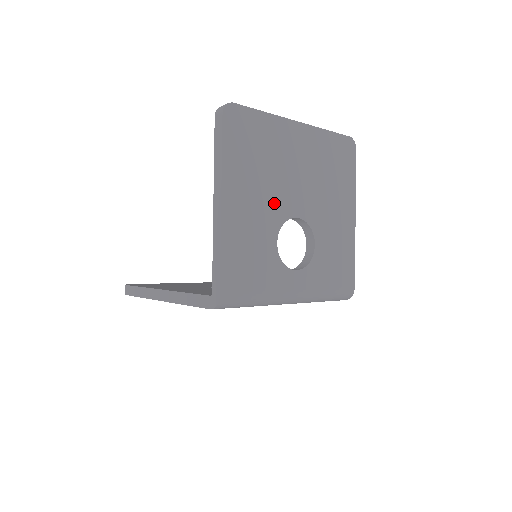
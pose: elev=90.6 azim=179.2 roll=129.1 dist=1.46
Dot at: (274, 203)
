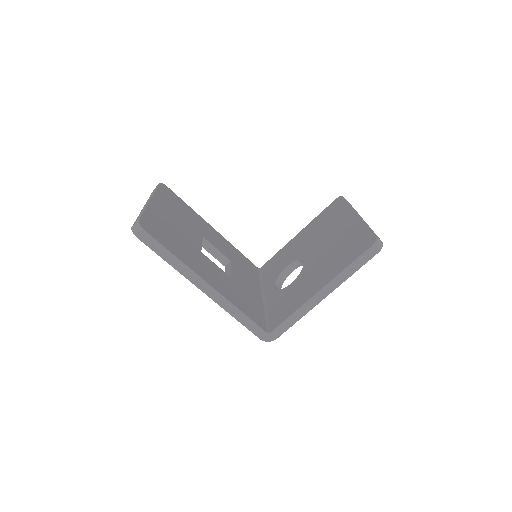
Dot at: occluded
